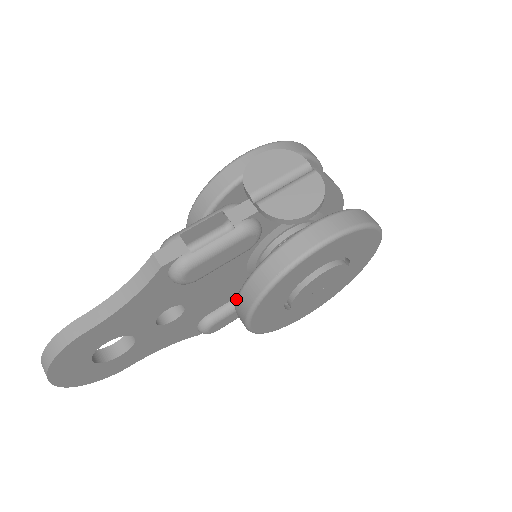
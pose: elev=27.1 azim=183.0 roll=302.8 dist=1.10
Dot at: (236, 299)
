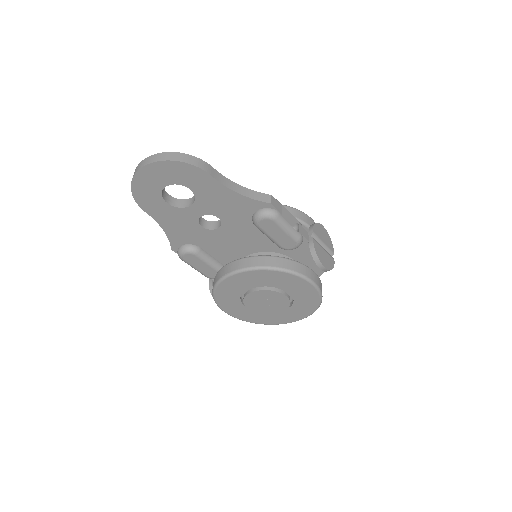
Dot at: (249, 256)
